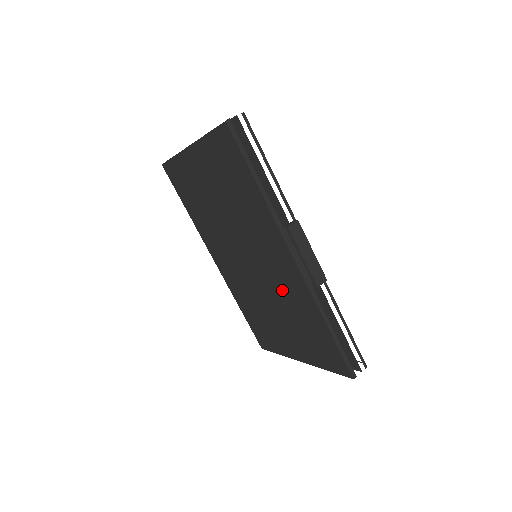
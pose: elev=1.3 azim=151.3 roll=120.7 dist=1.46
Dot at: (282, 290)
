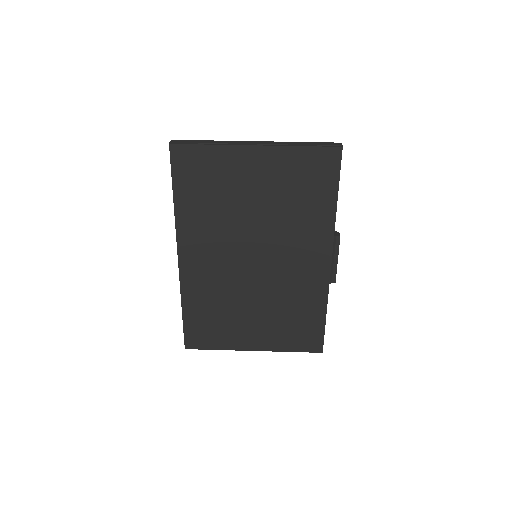
Dot at: (288, 286)
